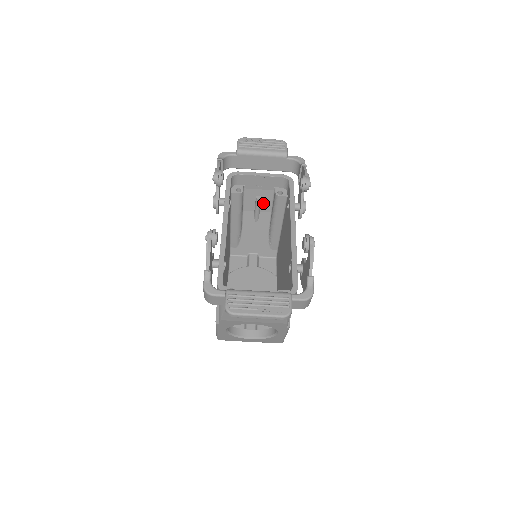
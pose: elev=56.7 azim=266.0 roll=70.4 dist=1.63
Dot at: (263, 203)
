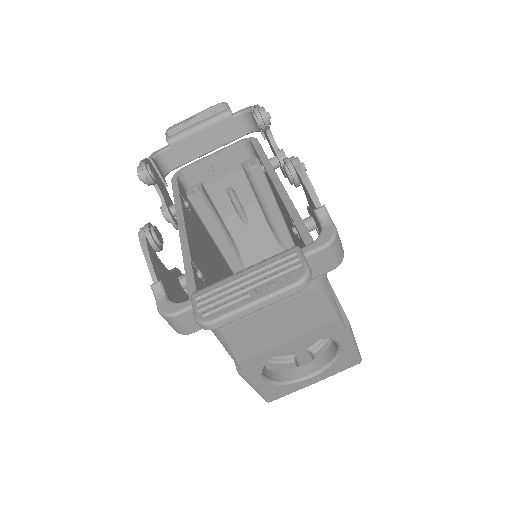
Dot at: (240, 194)
